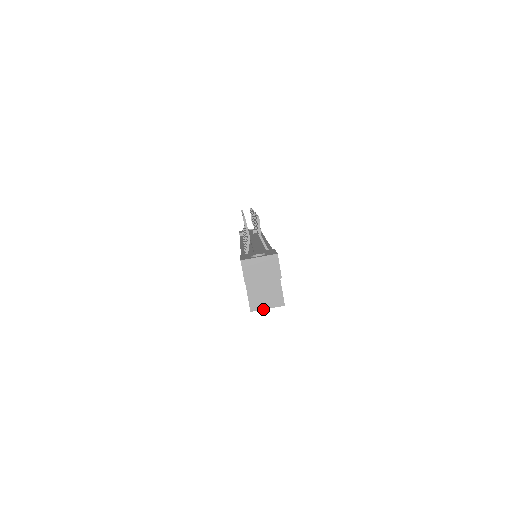
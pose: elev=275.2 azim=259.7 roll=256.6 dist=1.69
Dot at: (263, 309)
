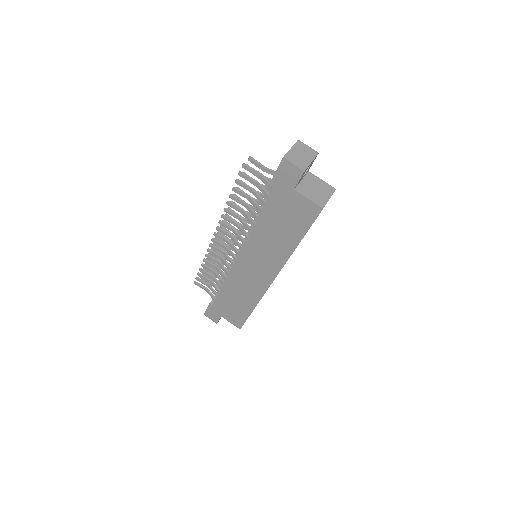
Dot at: occluded
